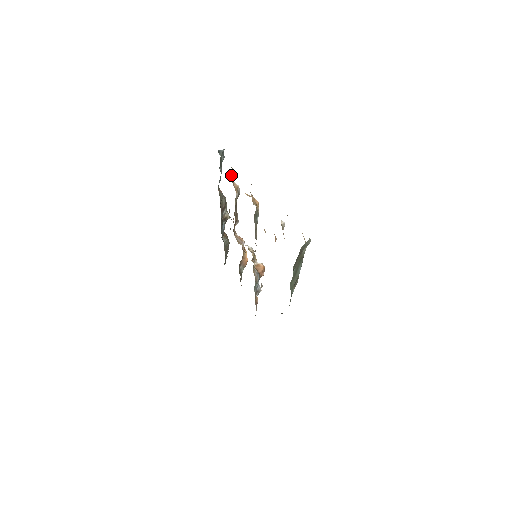
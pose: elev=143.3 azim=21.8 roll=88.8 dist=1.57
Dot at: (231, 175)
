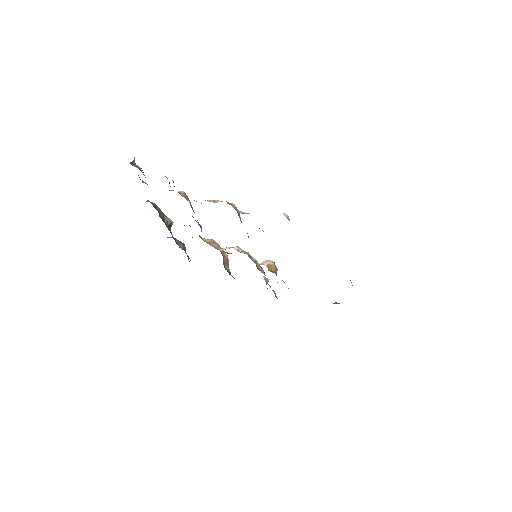
Dot at: occluded
